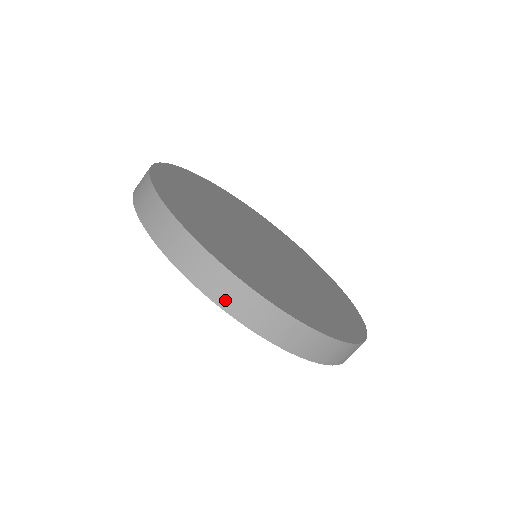
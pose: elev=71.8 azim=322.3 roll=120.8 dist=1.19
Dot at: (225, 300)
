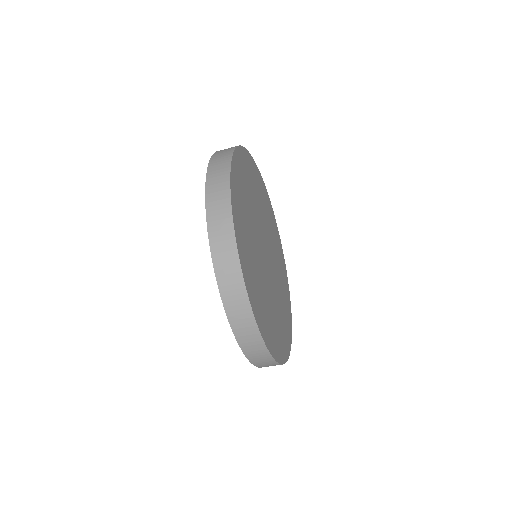
Dot at: (255, 360)
